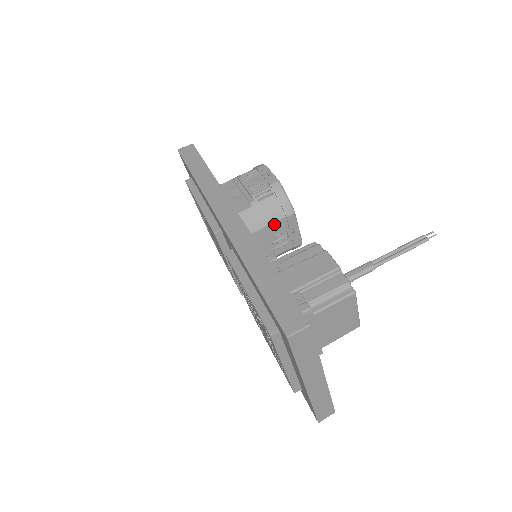
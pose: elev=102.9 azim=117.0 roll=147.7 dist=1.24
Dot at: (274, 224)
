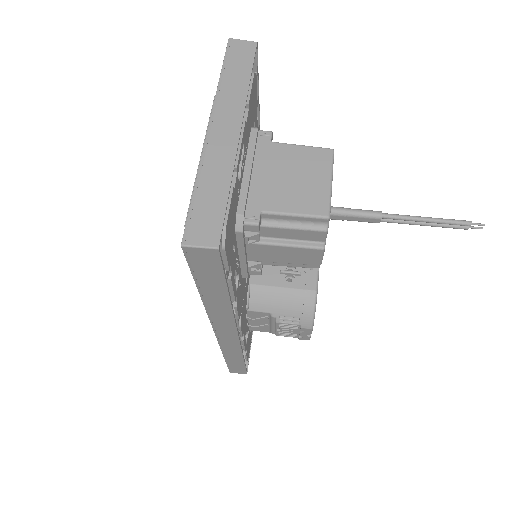
Dot at: occluded
